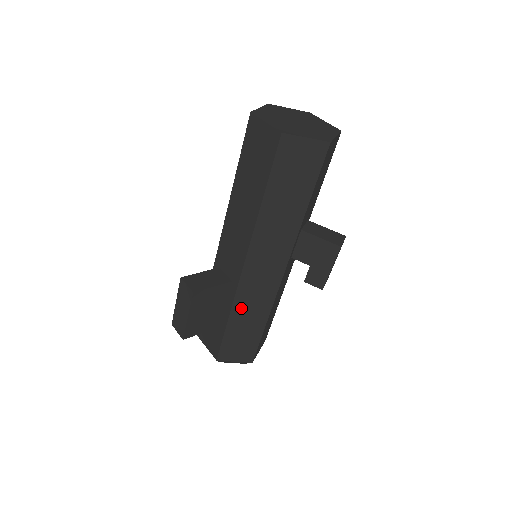
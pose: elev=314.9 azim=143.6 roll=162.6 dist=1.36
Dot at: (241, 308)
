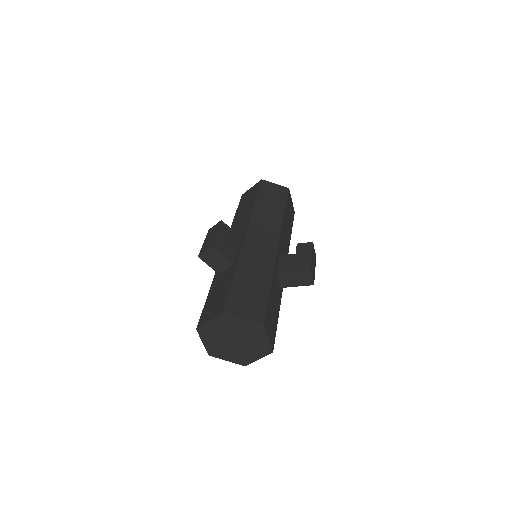
Dot at: occluded
